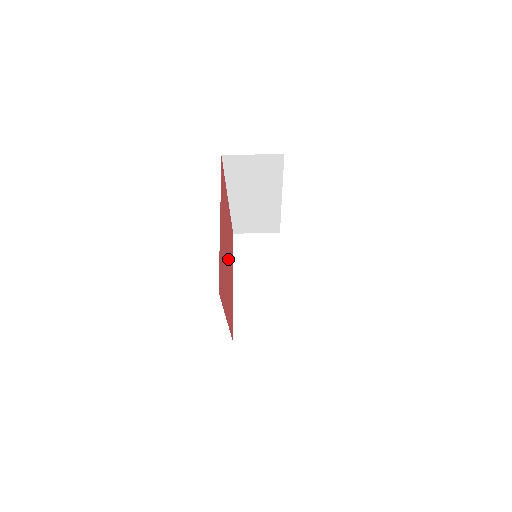
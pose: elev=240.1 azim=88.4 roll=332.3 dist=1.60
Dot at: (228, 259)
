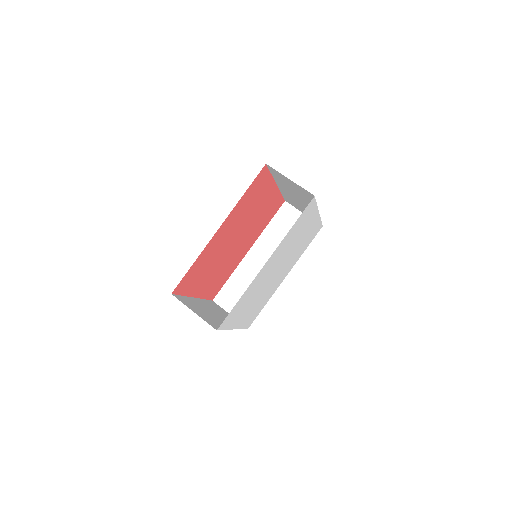
Dot at: (230, 250)
